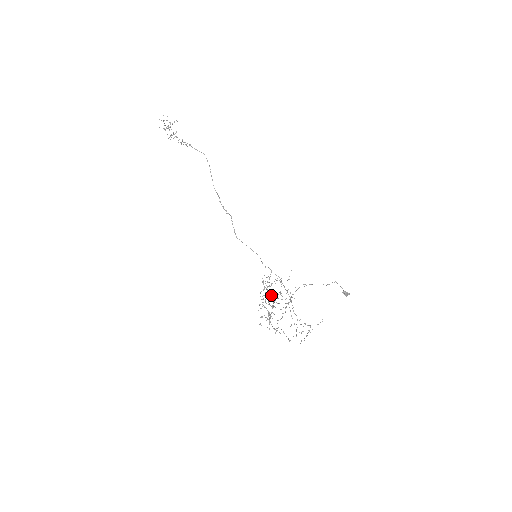
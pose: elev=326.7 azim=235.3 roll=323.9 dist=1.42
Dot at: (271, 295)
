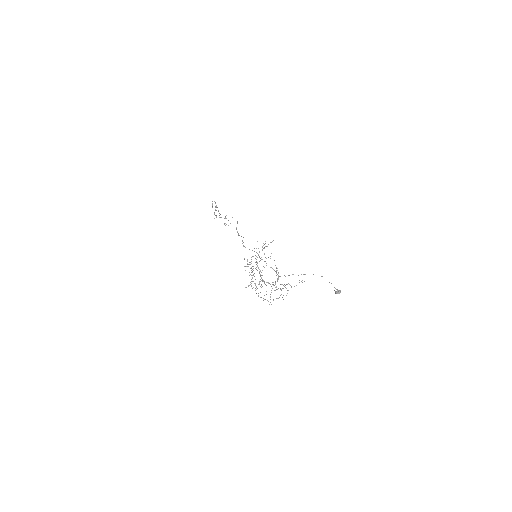
Dot at: (260, 270)
